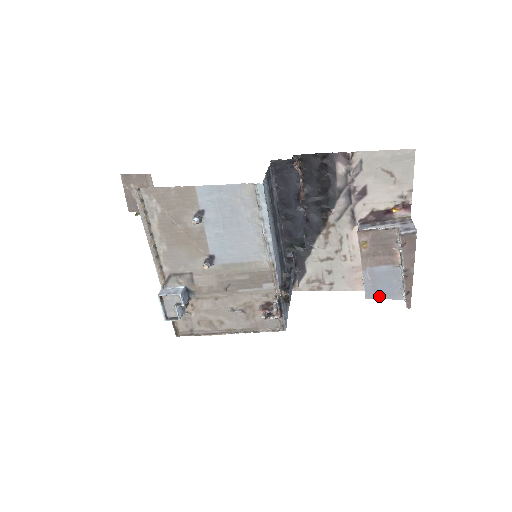
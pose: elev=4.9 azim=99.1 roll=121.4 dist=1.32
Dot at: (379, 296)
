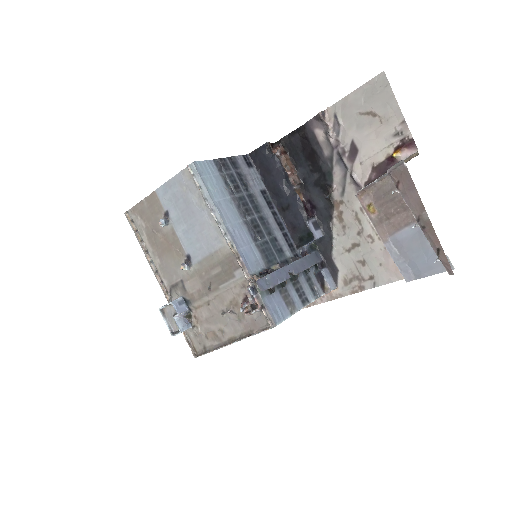
Dot at: (421, 273)
